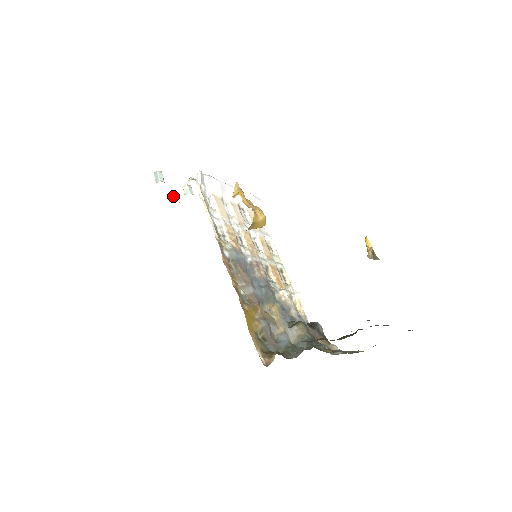
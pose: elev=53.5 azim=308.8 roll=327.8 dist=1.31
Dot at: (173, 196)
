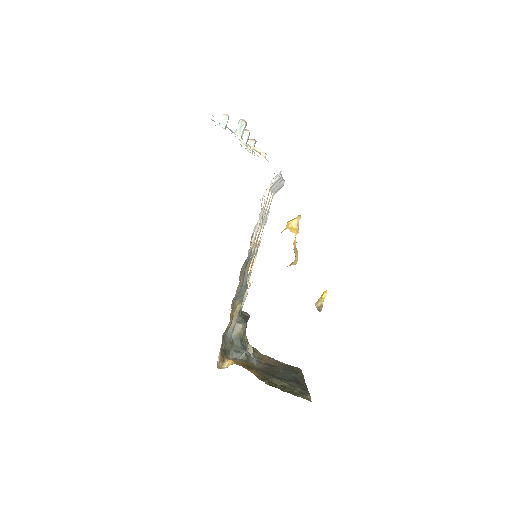
Dot at: (227, 122)
